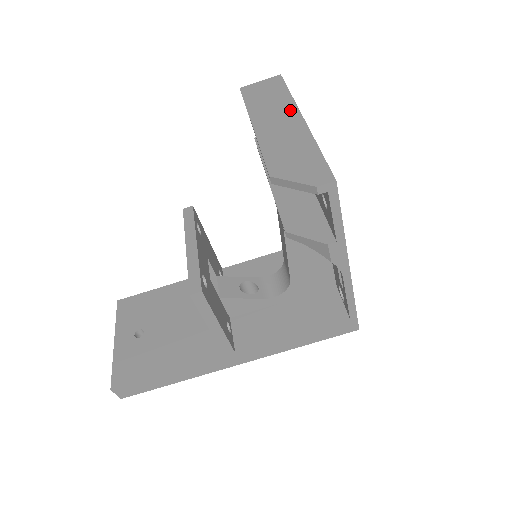
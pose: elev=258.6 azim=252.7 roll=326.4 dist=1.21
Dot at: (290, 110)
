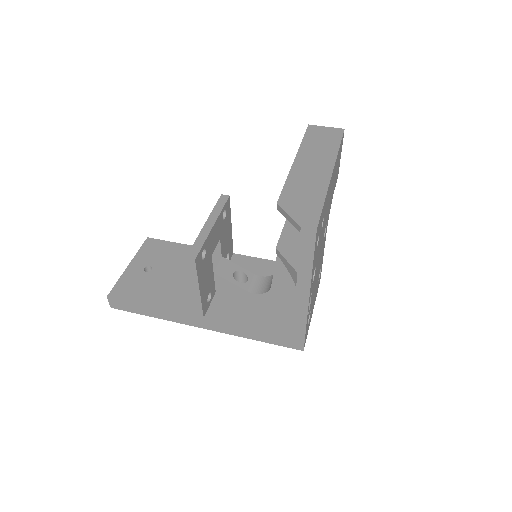
Dot at: (328, 161)
